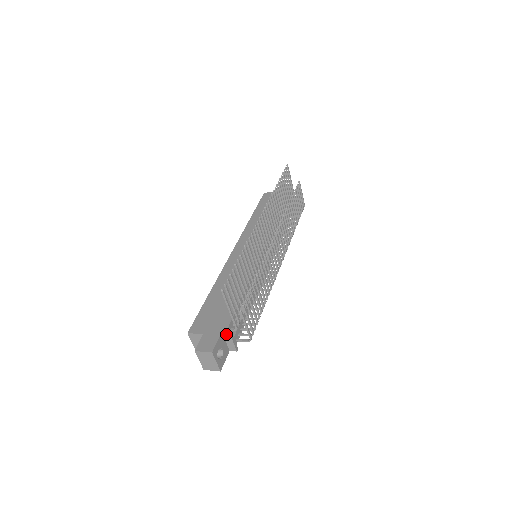
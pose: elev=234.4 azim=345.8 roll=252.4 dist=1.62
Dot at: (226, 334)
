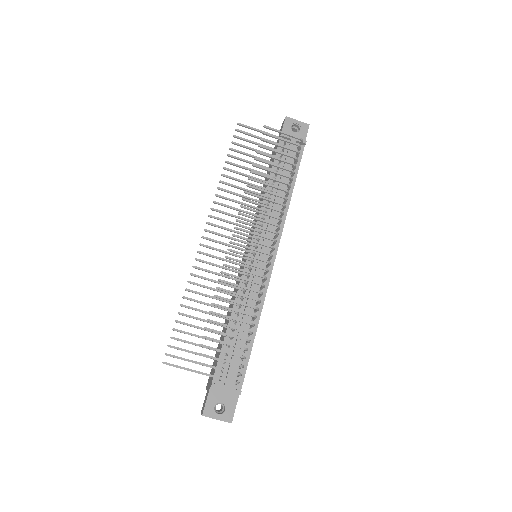
Dot at: (213, 387)
